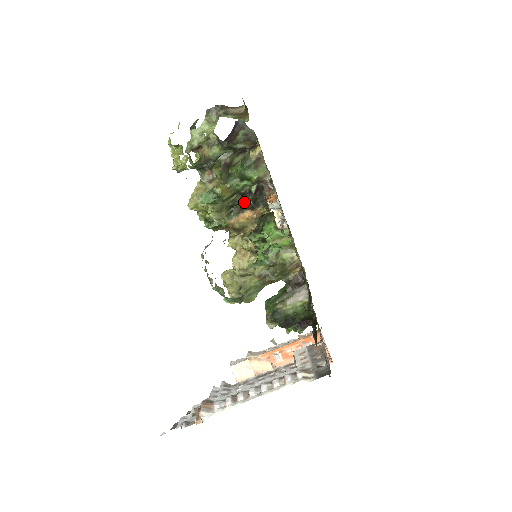
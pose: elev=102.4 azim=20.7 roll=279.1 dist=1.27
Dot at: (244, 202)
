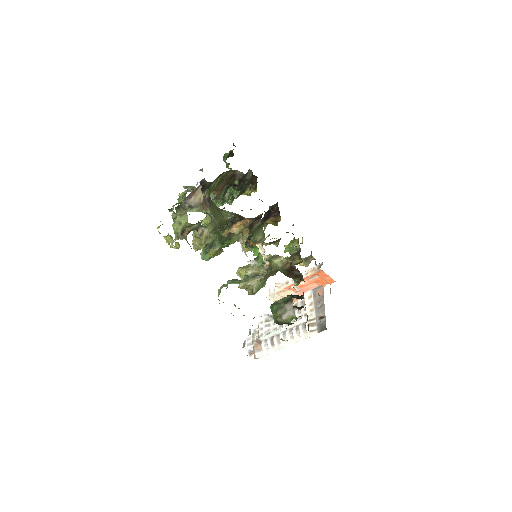
Dot at: (233, 219)
